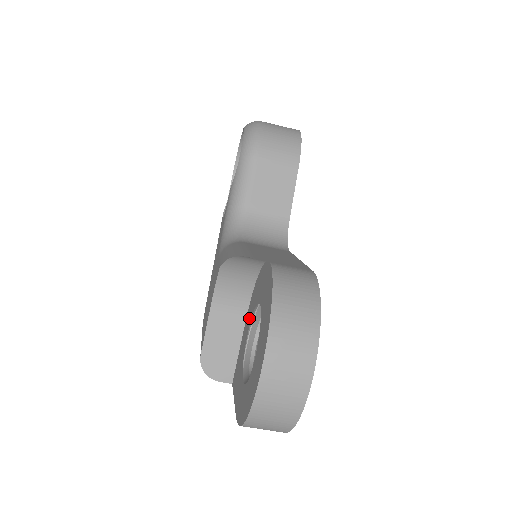
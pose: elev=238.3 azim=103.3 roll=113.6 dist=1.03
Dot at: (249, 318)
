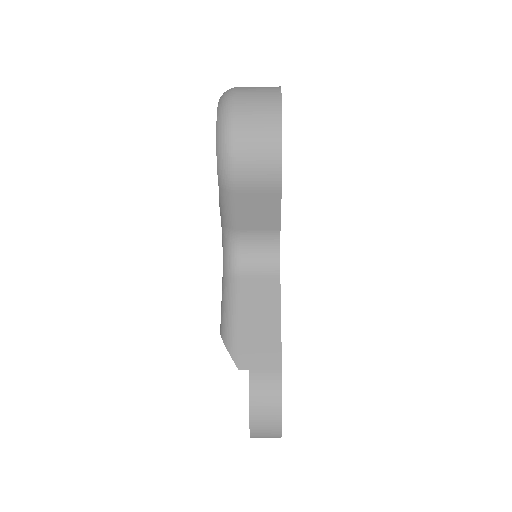
Dot at: occluded
